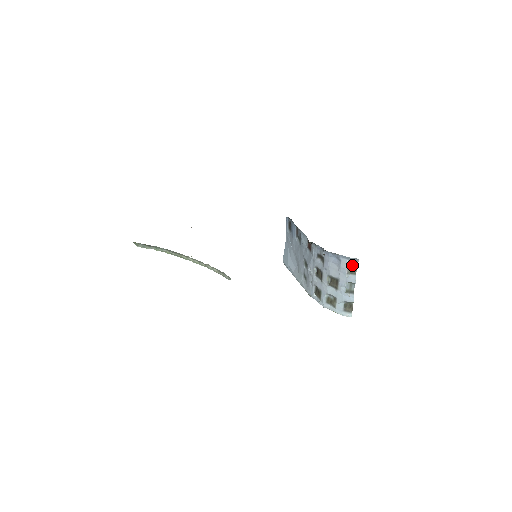
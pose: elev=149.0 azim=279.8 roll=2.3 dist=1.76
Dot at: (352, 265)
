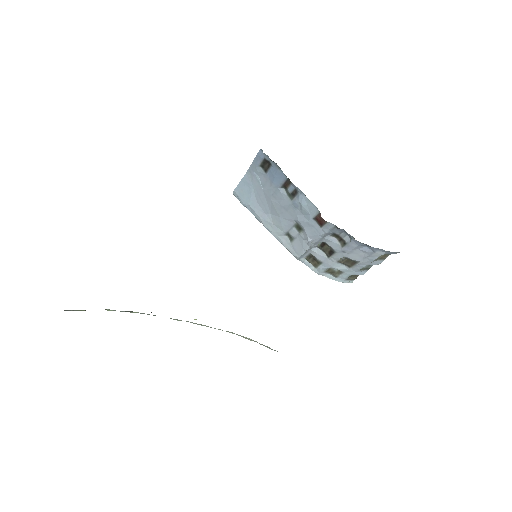
Dot at: (386, 254)
